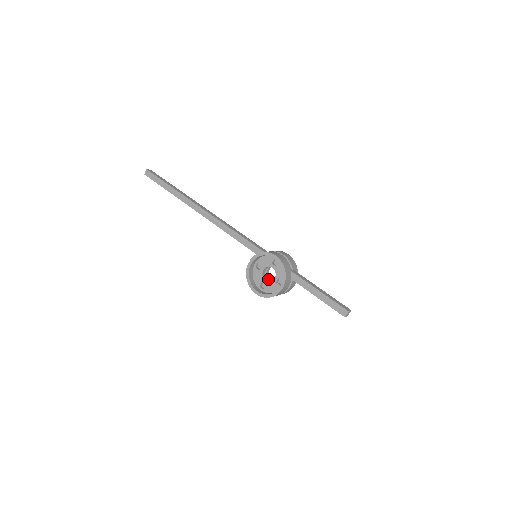
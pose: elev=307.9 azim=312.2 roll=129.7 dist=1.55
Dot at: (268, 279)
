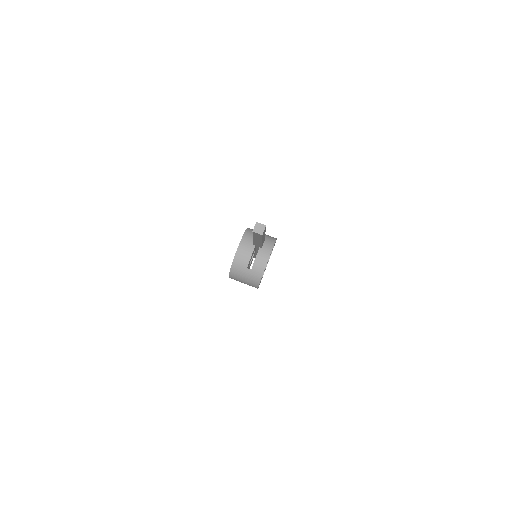
Dot at: occluded
